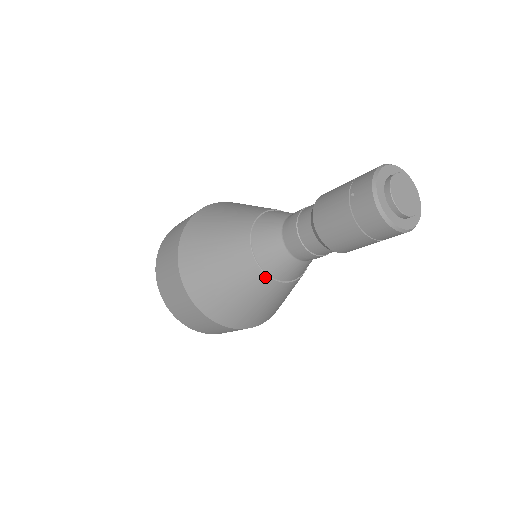
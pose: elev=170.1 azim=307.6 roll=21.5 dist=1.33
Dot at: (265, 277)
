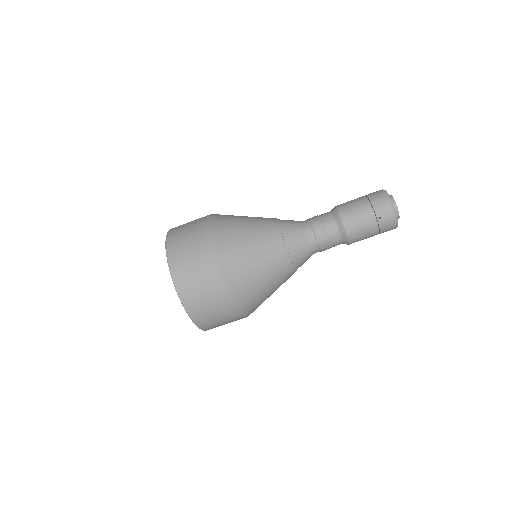
Dot at: occluded
